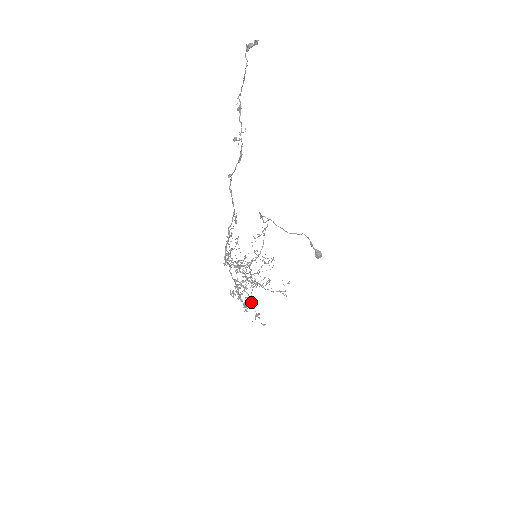
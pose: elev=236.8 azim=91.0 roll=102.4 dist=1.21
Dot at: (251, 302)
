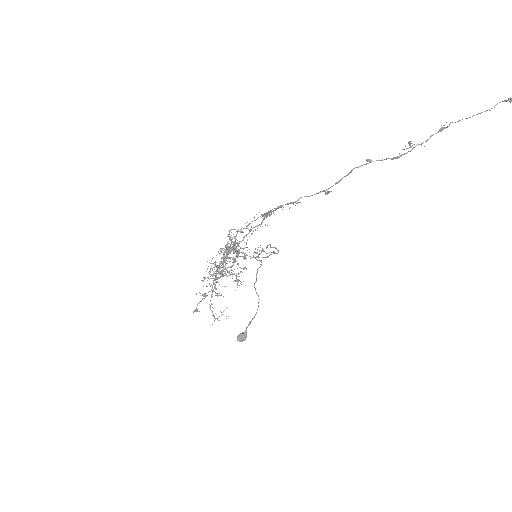
Dot at: (221, 276)
